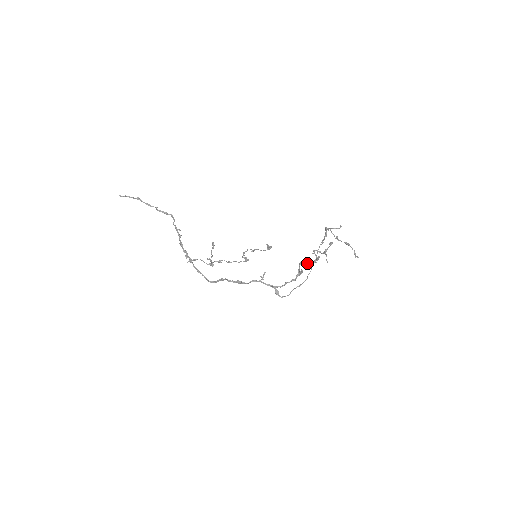
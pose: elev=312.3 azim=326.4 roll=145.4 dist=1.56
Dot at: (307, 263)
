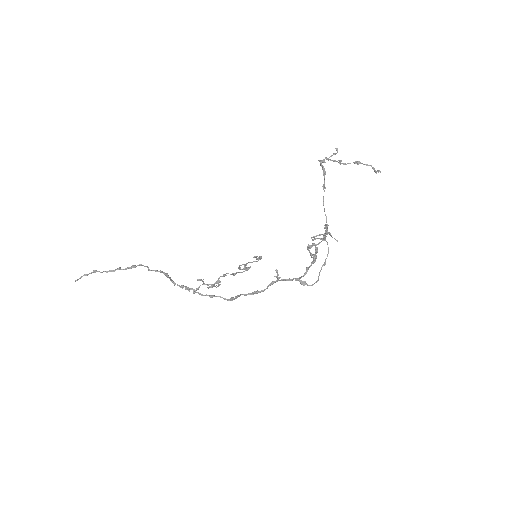
Dot at: occluded
